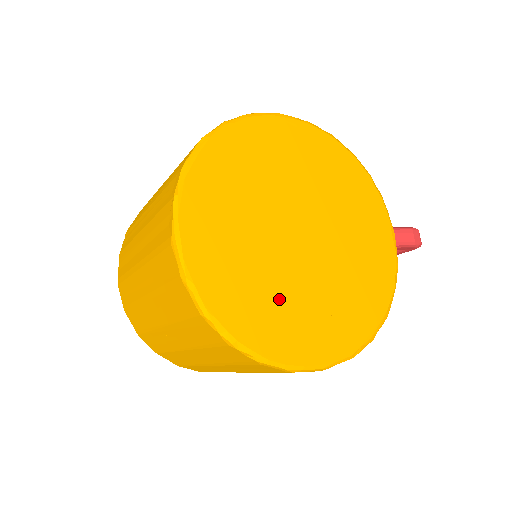
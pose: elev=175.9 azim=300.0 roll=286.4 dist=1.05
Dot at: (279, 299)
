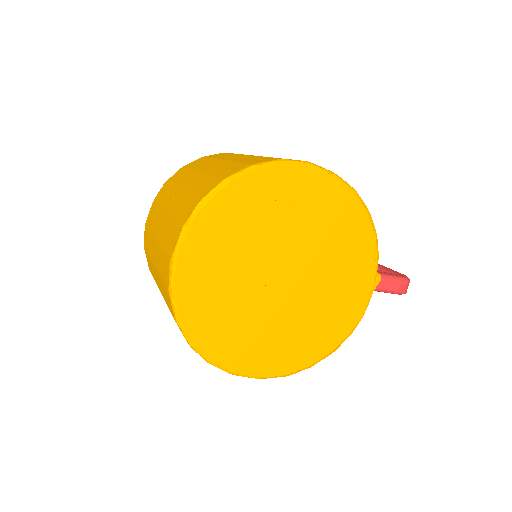
Dot at: (242, 323)
